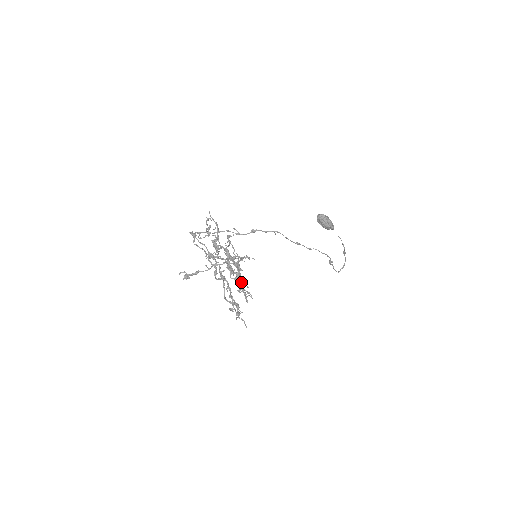
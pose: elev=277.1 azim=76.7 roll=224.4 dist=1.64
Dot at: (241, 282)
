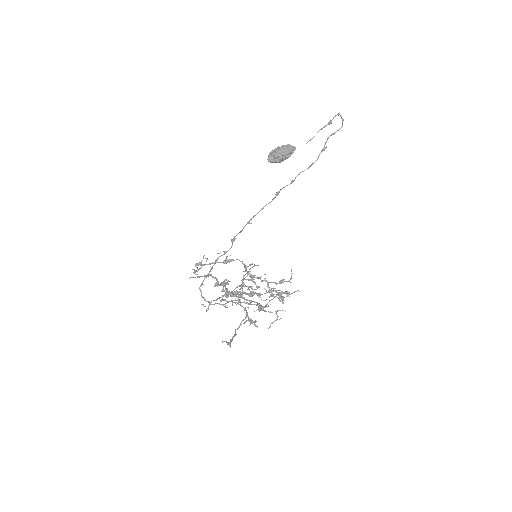
Dot at: occluded
